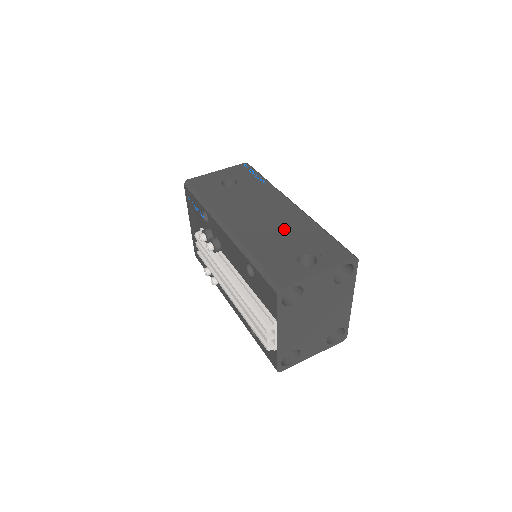
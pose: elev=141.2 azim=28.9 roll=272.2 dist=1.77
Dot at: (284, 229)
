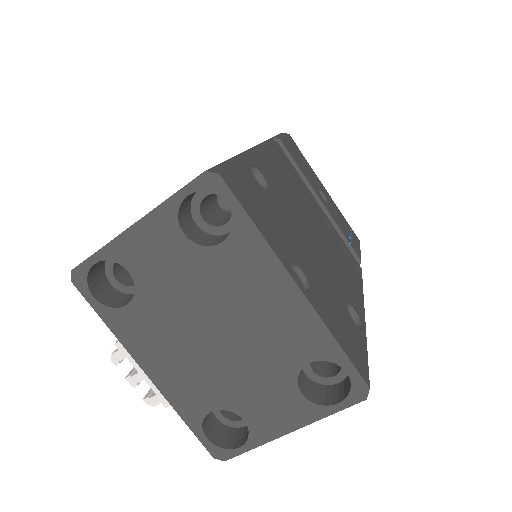
Dot at: occluded
